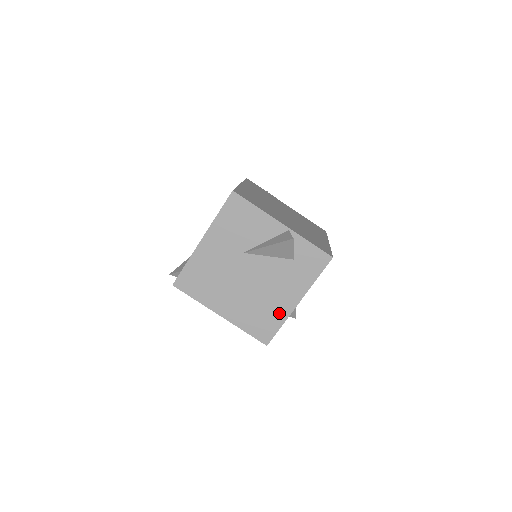
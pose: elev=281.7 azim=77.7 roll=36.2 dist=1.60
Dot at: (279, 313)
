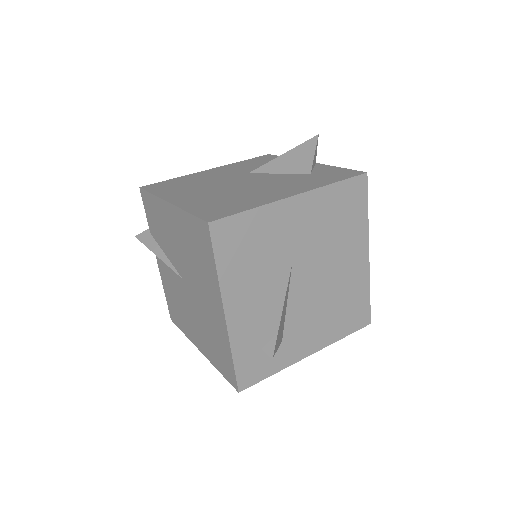
Dot at: (257, 201)
